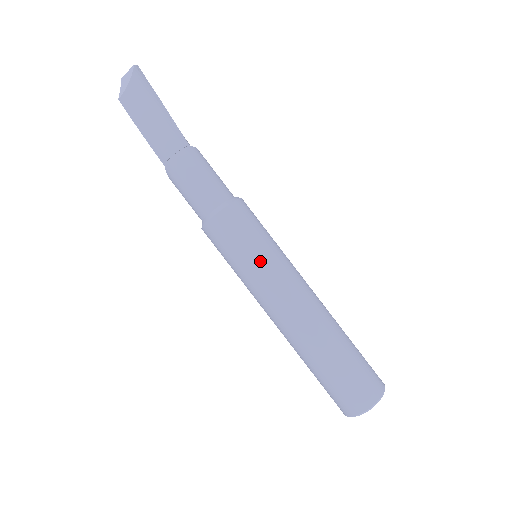
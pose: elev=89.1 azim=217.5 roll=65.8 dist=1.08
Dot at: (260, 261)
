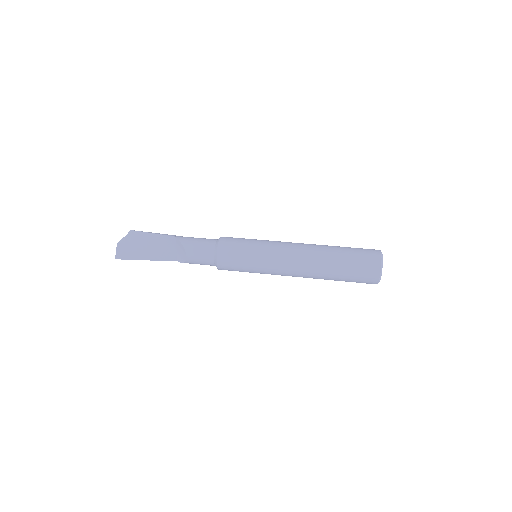
Dot at: occluded
